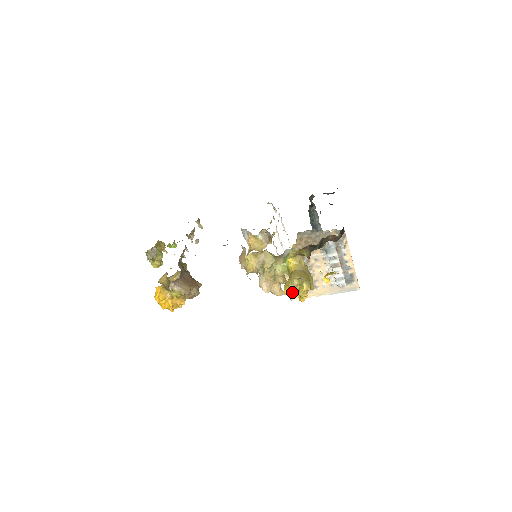
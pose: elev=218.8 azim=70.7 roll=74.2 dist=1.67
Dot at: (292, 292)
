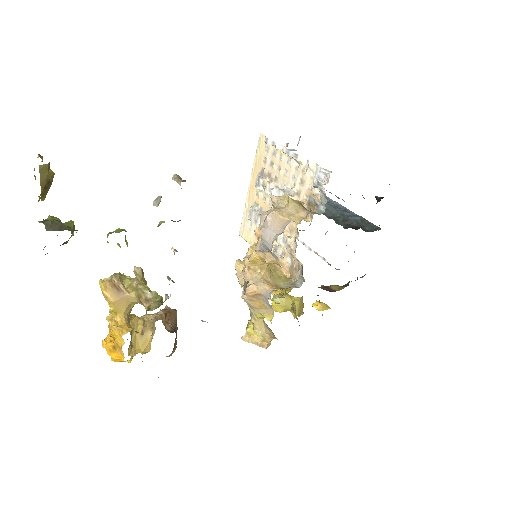
Dot at: occluded
